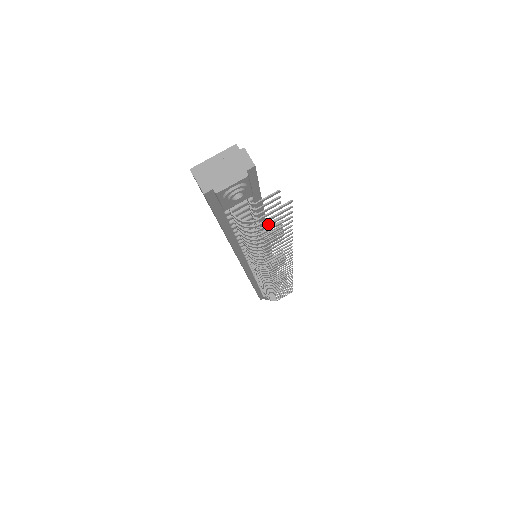
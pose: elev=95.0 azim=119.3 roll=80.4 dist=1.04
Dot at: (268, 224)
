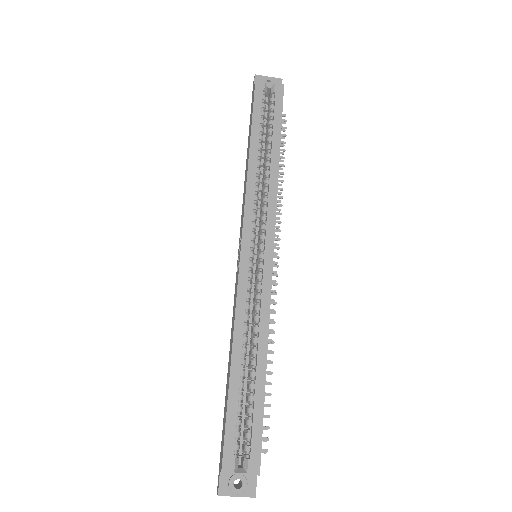
Dot at: occluded
